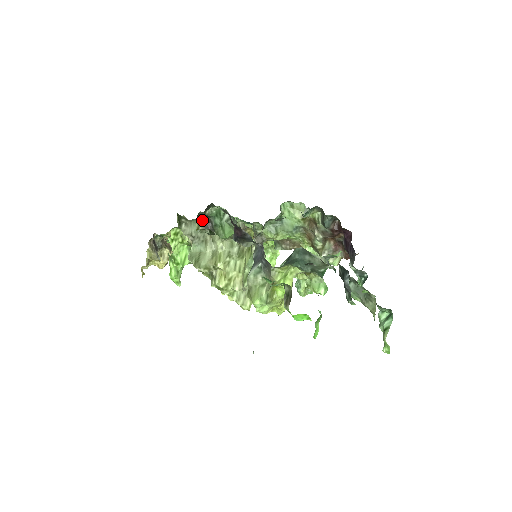
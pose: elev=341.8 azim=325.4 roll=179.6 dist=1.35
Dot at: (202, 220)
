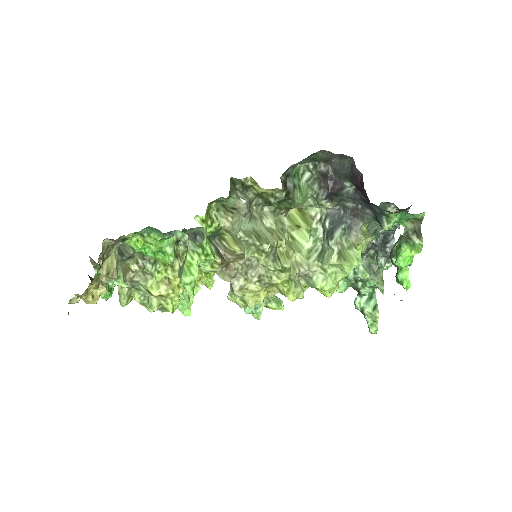
Dot at: (281, 179)
